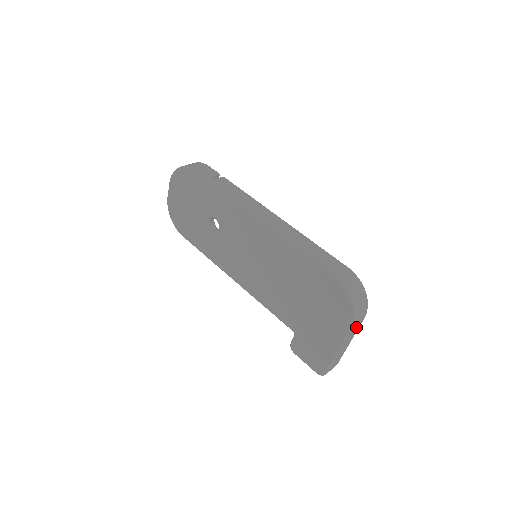
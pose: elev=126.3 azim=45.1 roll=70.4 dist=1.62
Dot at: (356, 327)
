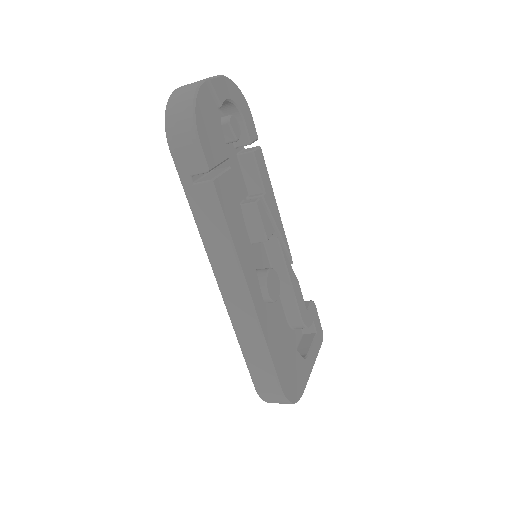
Dot at: occluded
